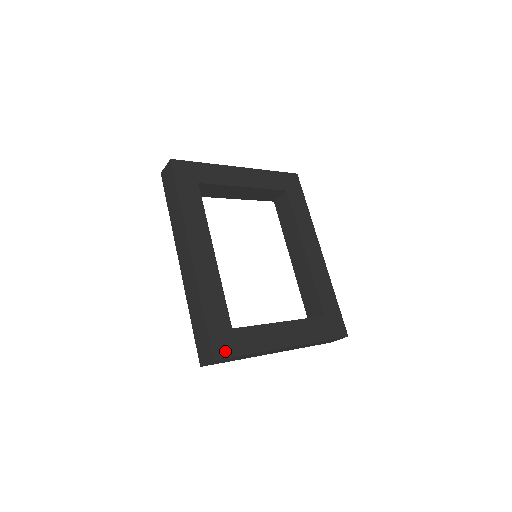
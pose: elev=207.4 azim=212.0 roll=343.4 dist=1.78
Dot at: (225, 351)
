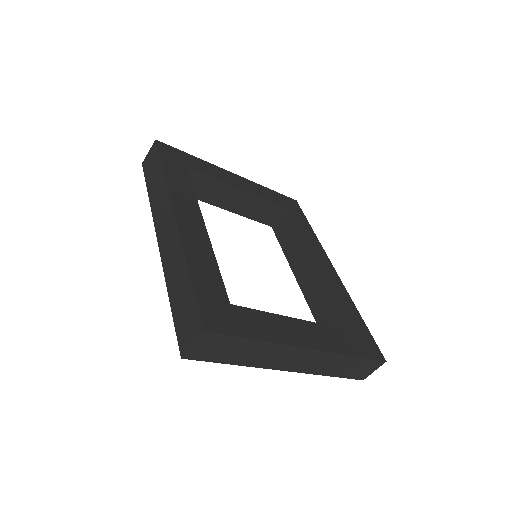
Dot at: (221, 325)
